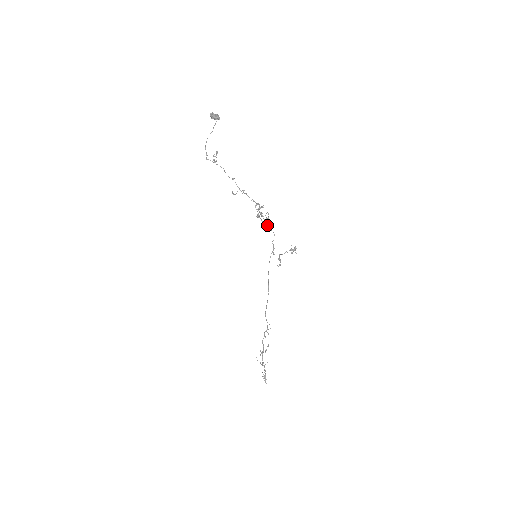
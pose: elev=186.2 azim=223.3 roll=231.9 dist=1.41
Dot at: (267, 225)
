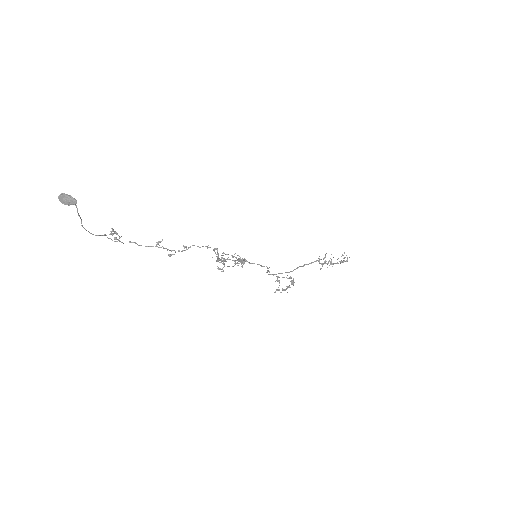
Dot at: (243, 261)
